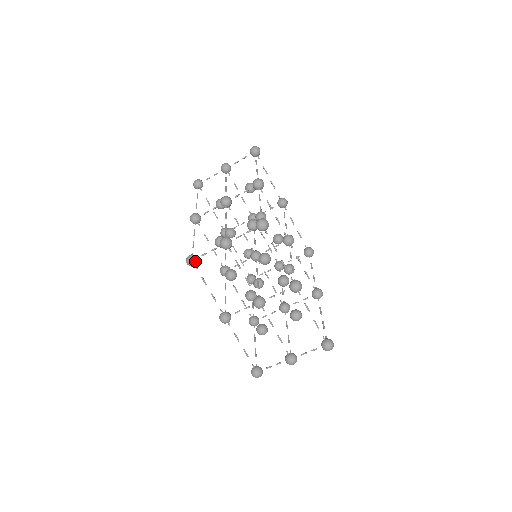
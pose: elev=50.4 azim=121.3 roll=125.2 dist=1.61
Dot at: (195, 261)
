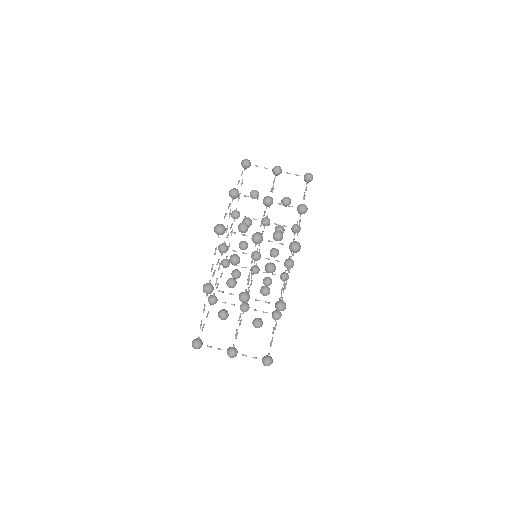
Dot at: (223, 232)
